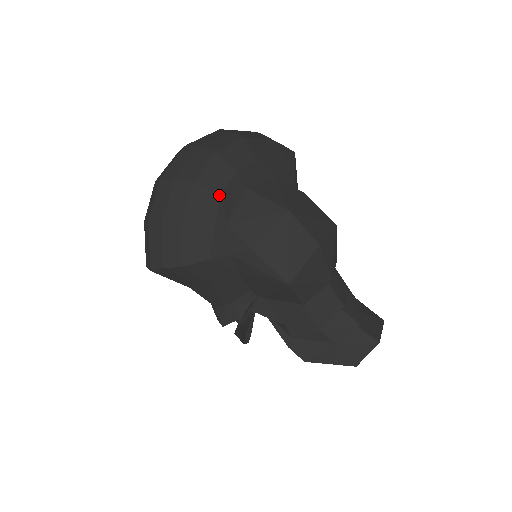
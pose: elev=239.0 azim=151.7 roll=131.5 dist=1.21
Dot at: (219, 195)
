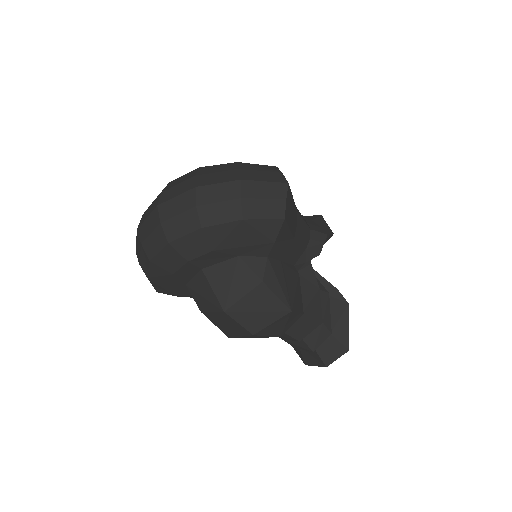
Dot at: (172, 274)
